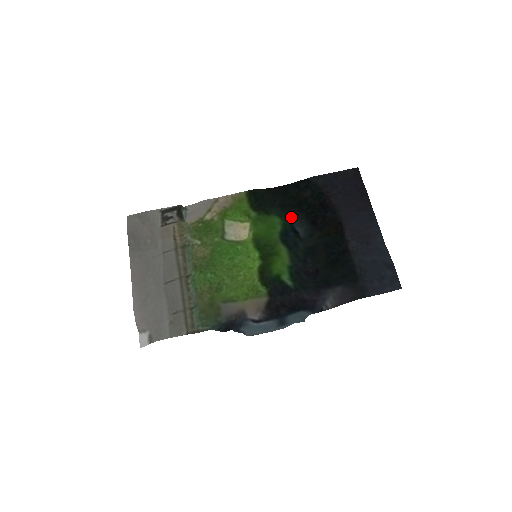
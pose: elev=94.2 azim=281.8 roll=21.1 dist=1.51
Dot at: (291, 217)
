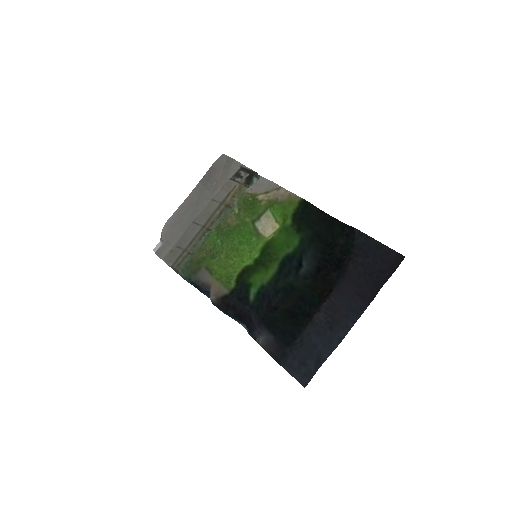
Dot at: (307, 249)
